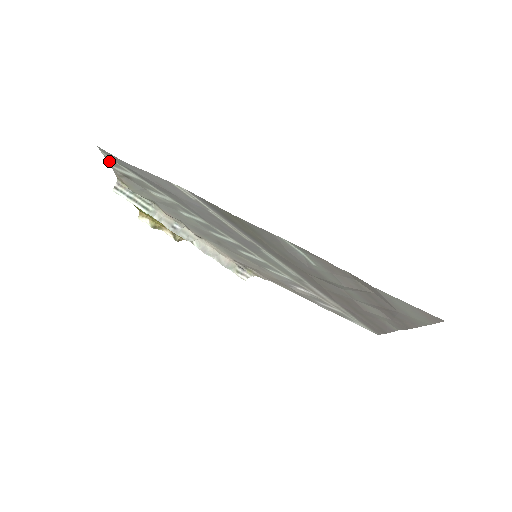
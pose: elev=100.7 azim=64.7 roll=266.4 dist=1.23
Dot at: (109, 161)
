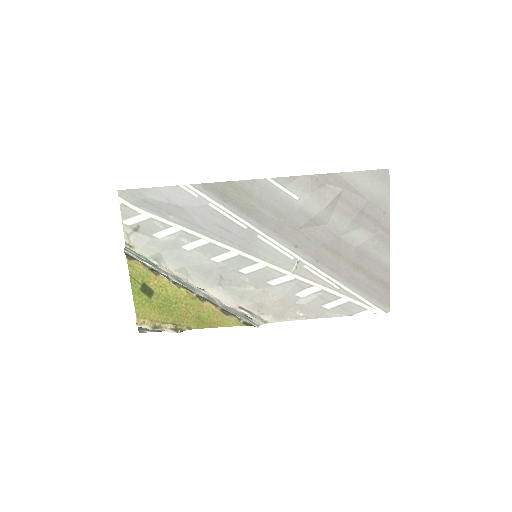
Dot at: (123, 213)
